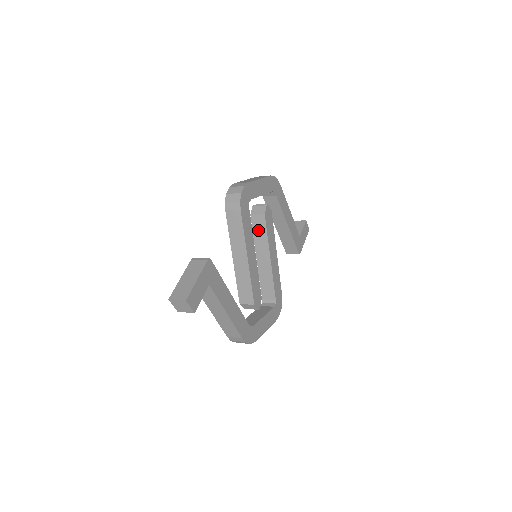
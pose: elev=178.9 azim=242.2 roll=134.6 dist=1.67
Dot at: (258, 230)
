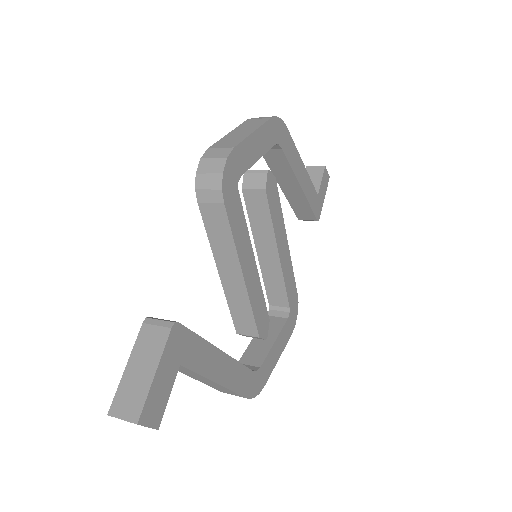
Dot at: (256, 212)
